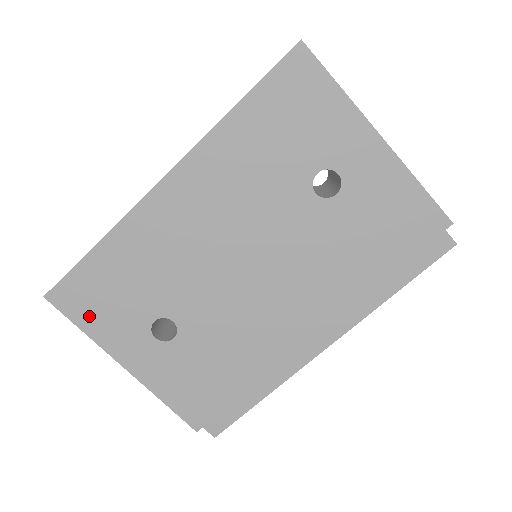
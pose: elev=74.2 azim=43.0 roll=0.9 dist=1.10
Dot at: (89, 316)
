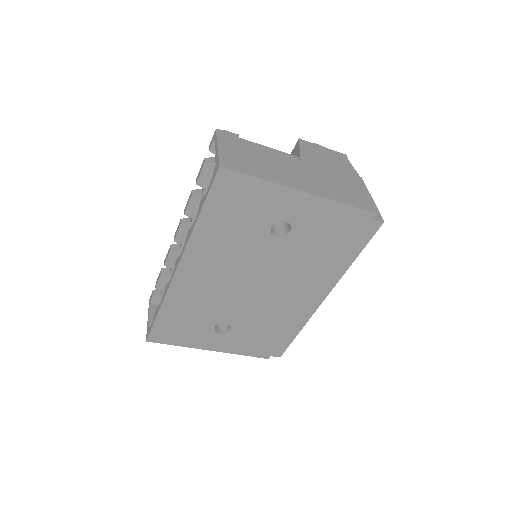
Dot at: (177, 339)
